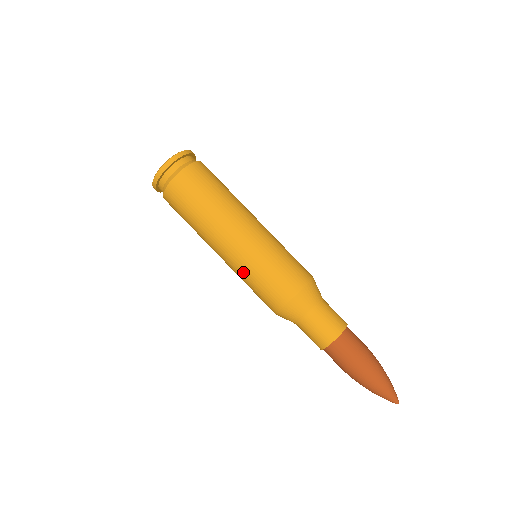
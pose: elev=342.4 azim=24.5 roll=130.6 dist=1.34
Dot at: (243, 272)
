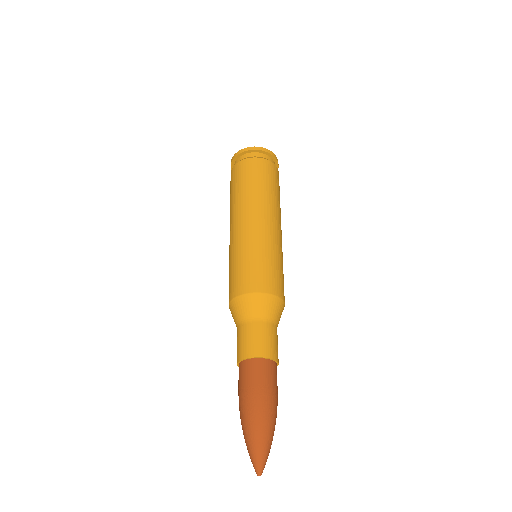
Dot at: (234, 251)
